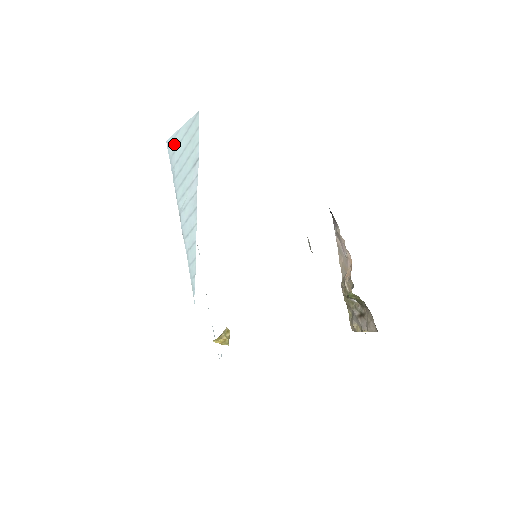
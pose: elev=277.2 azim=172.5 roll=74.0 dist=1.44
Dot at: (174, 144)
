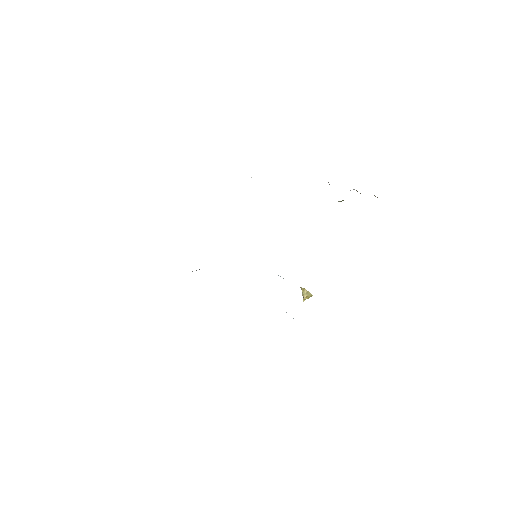
Dot at: occluded
